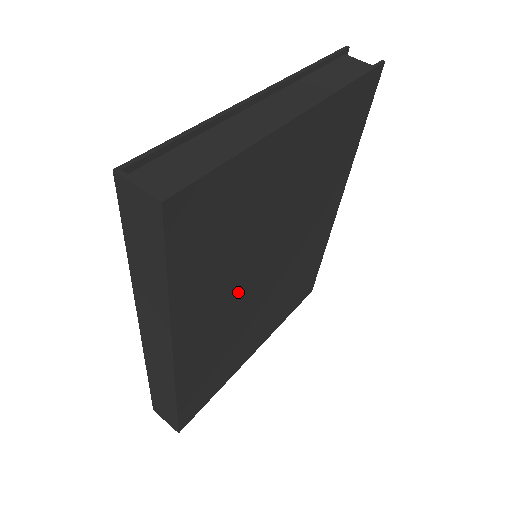
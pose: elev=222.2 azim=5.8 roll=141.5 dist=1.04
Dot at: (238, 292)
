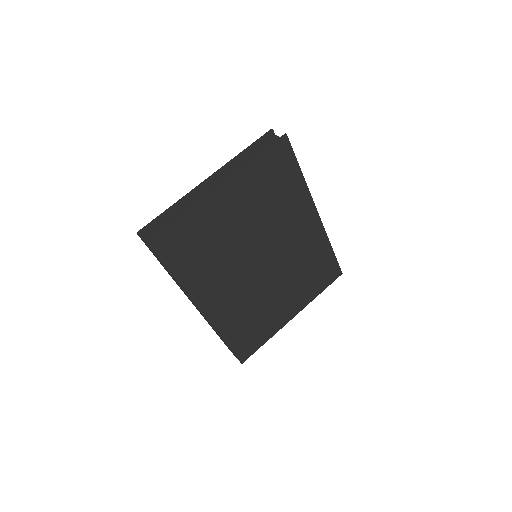
Dot at: (237, 277)
